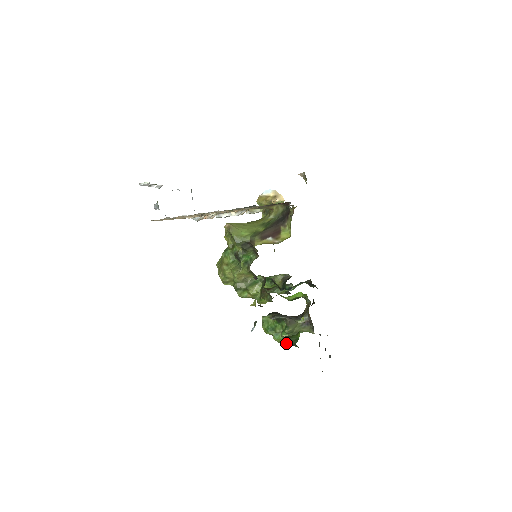
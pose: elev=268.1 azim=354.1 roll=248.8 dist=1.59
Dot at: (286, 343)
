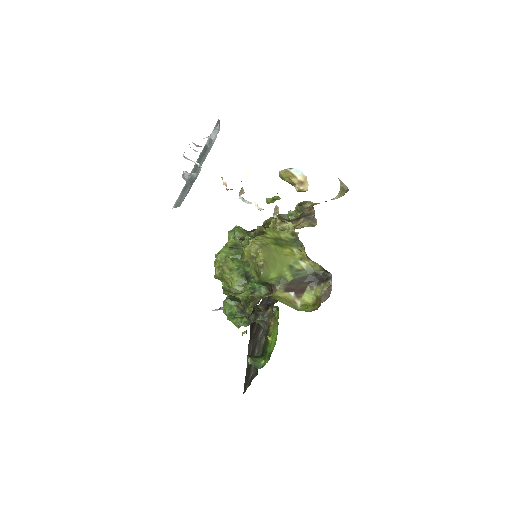
Dot at: (249, 364)
